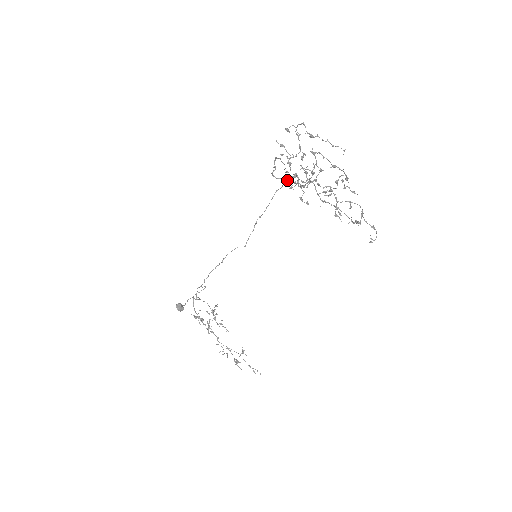
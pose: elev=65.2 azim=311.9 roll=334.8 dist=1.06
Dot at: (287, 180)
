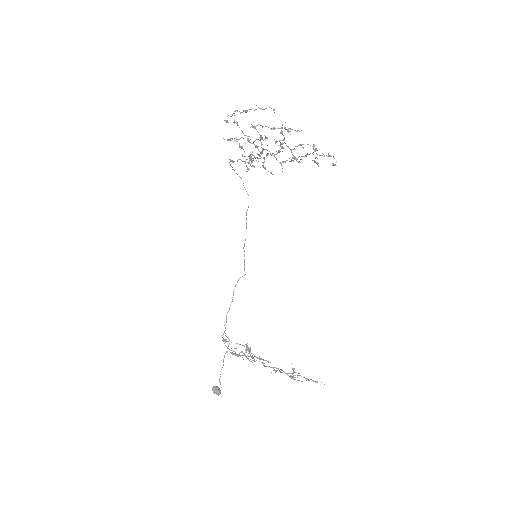
Dot at: occluded
